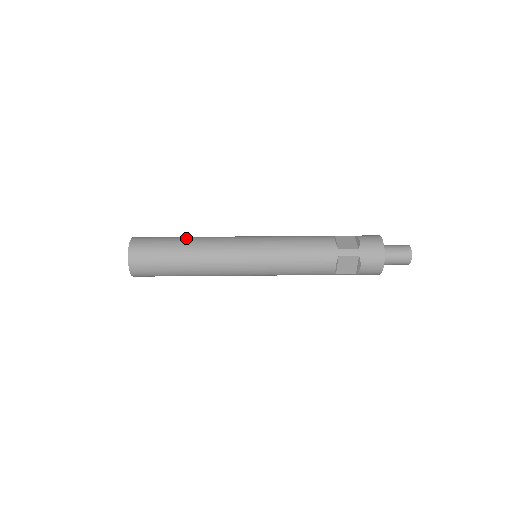
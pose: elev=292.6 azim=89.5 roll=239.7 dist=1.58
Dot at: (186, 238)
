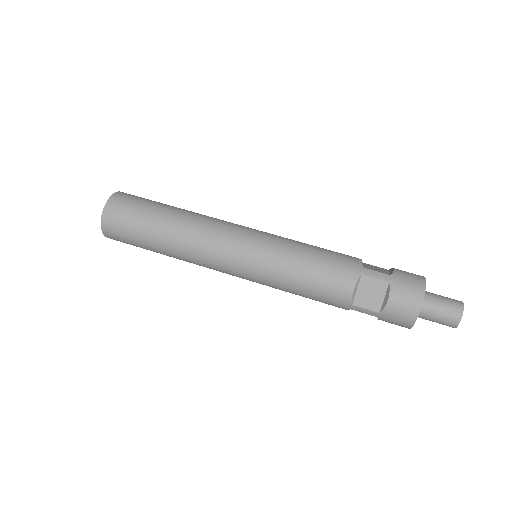
Dot at: occluded
